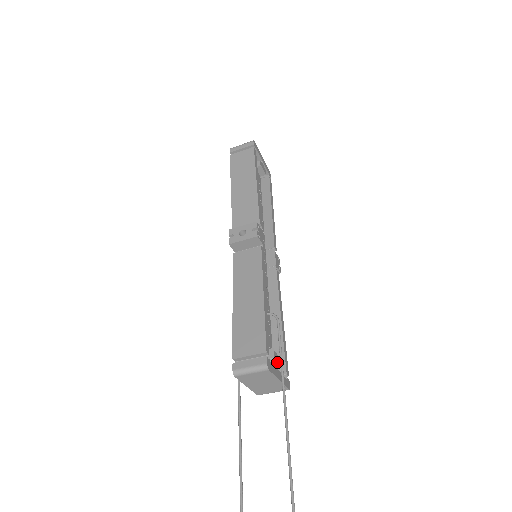
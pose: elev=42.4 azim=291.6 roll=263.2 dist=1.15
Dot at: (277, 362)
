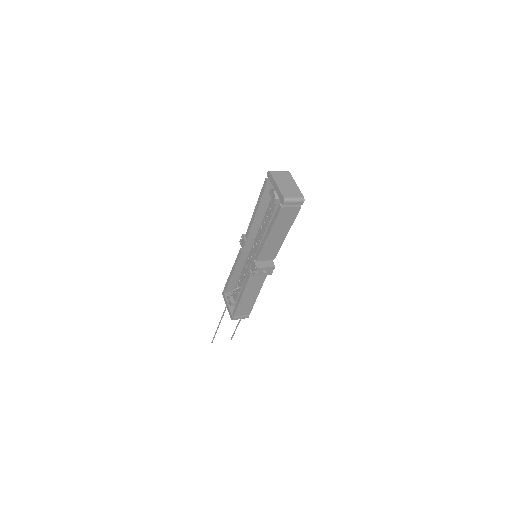
Dot at: occluded
